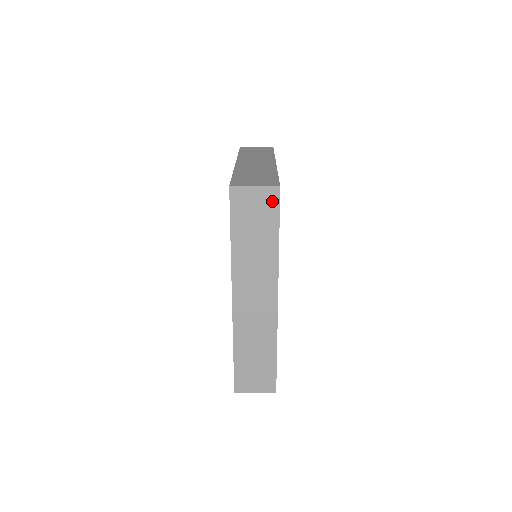
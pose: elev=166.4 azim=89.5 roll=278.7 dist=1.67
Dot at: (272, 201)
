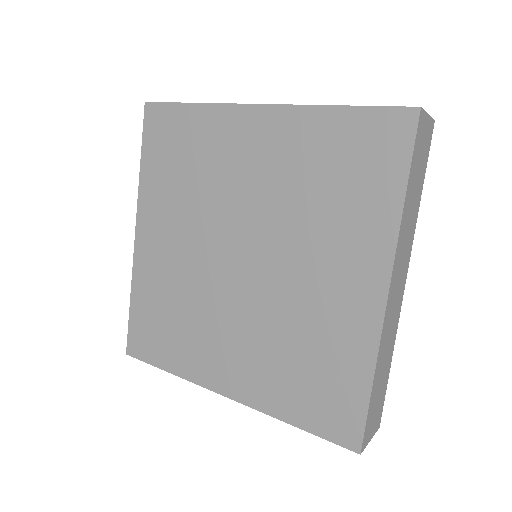
Dot at: (429, 139)
